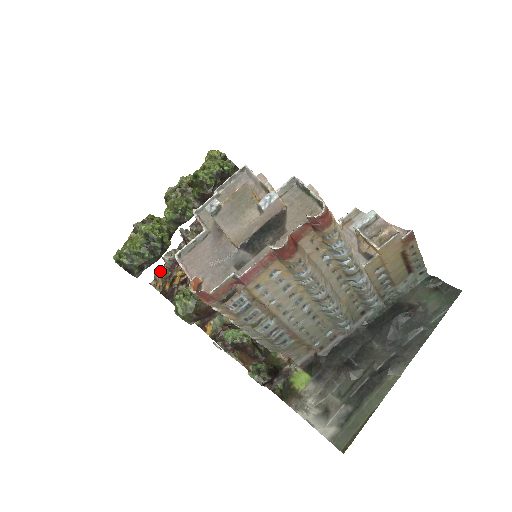
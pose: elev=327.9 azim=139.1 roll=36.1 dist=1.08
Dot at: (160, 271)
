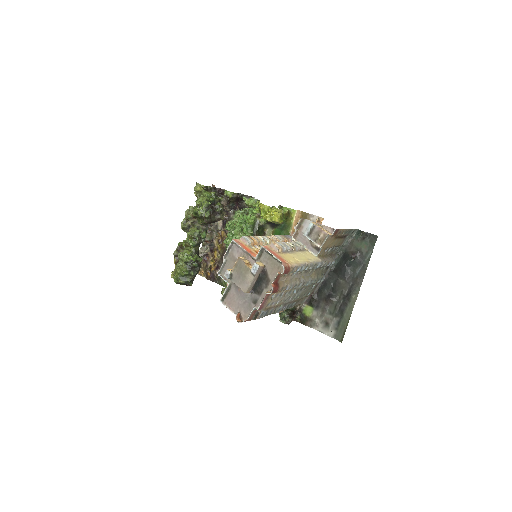
Dot at: occluded
